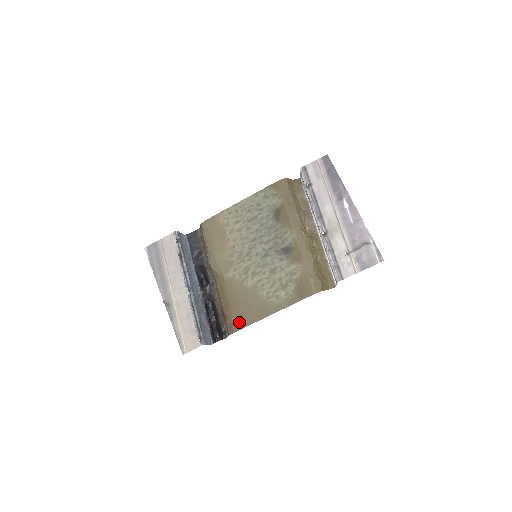
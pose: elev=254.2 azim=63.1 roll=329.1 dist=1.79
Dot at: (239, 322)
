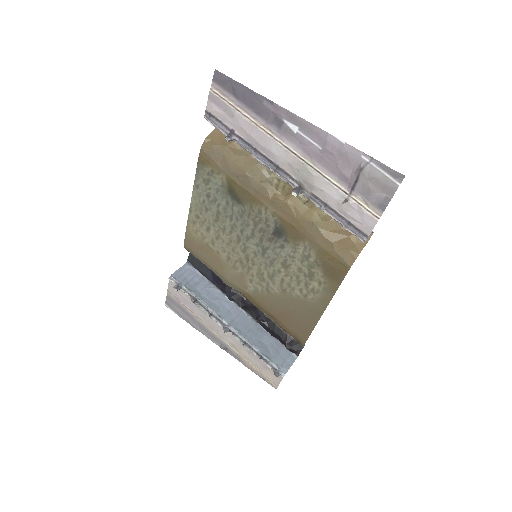
Dot at: (300, 333)
